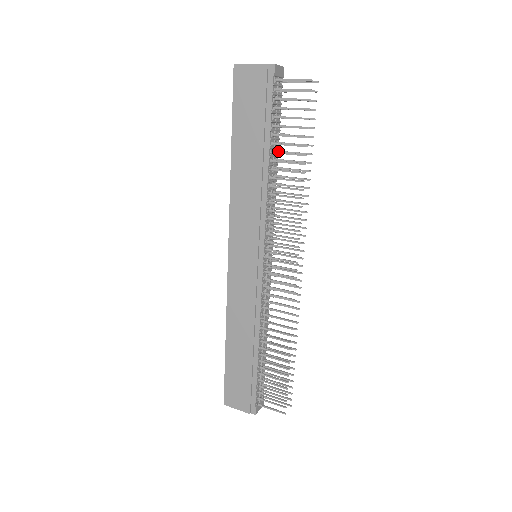
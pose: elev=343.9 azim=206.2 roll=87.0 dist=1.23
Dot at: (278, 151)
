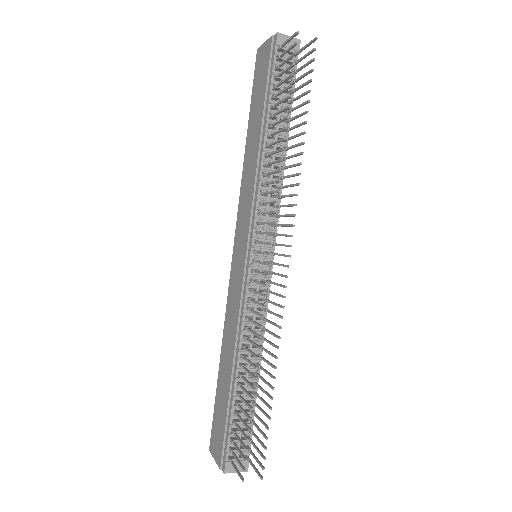
Dot at: (285, 130)
